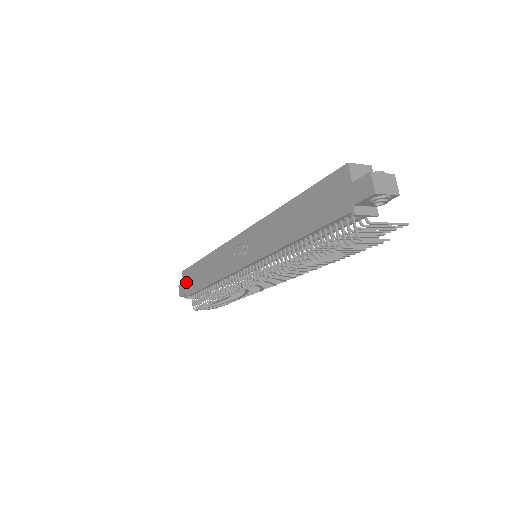
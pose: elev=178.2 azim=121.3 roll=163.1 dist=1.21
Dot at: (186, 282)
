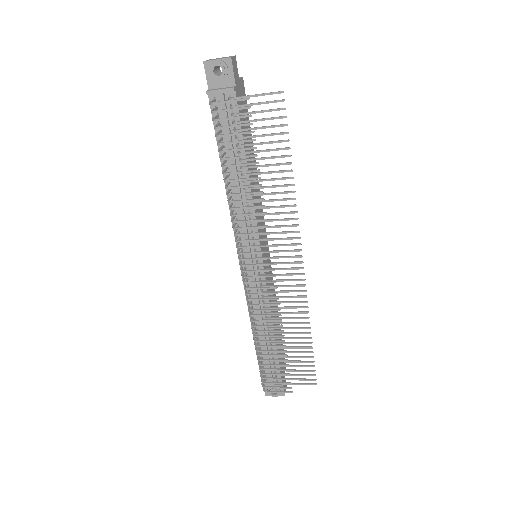
Dot at: occluded
